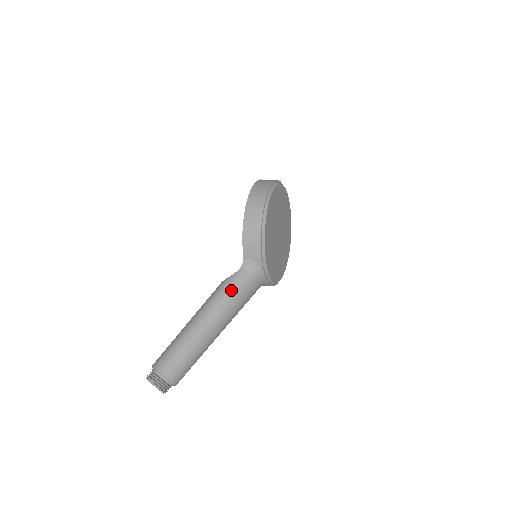
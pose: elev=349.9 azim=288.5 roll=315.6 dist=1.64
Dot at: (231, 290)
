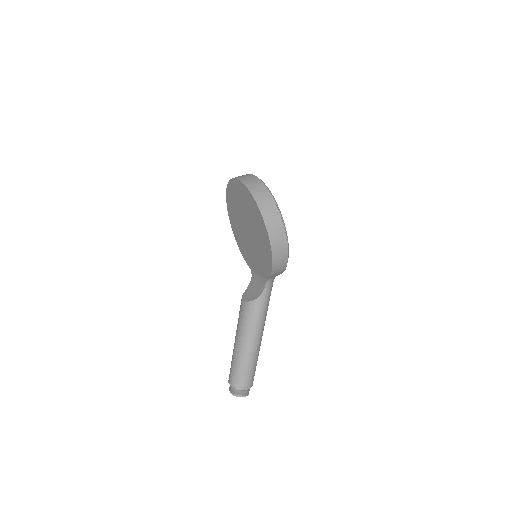
Dot at: (266, 307)
